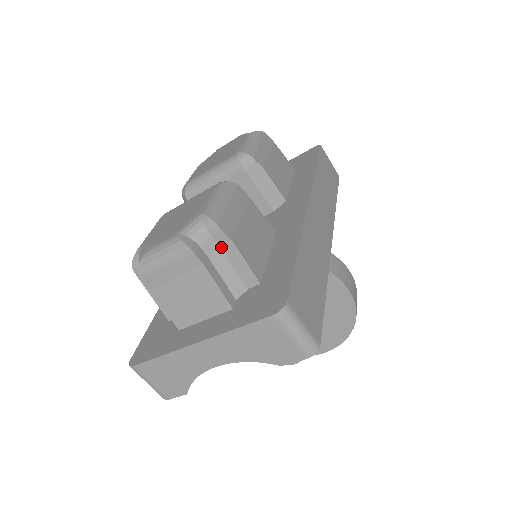
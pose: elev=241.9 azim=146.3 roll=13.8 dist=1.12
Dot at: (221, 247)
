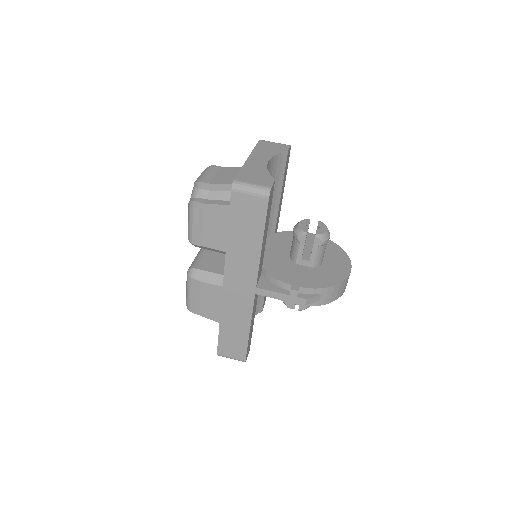
Dot at: occluded
